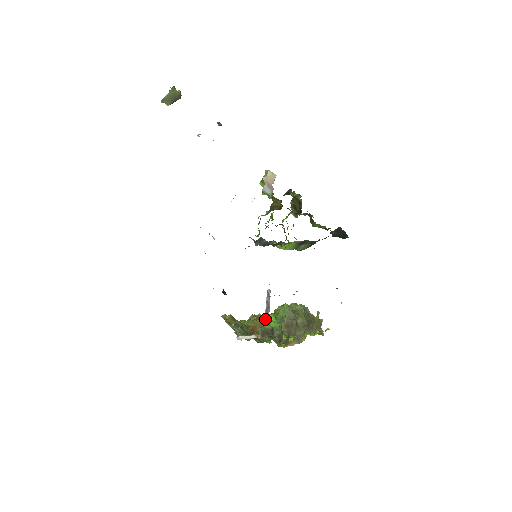
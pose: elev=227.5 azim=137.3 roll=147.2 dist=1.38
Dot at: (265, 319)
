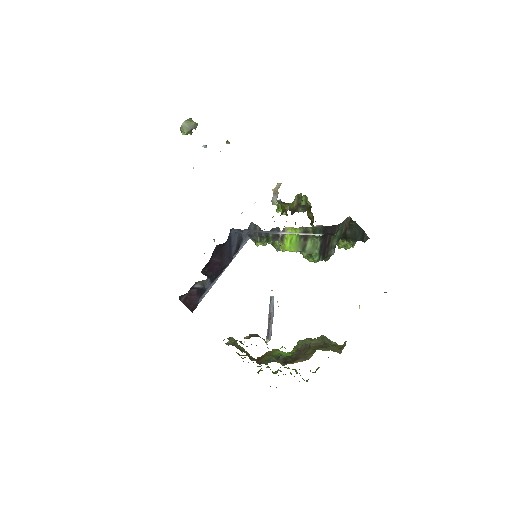
Dot at: (267, 334)
